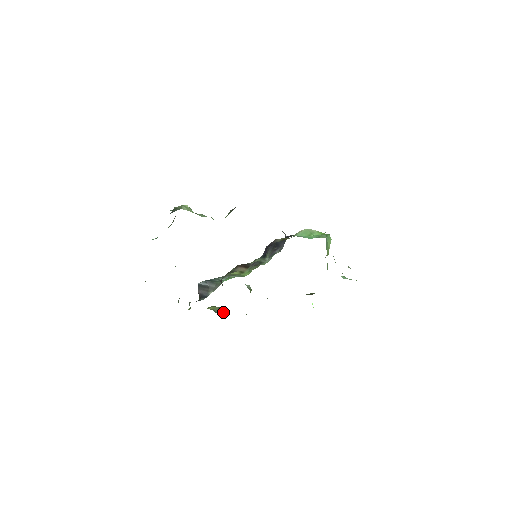
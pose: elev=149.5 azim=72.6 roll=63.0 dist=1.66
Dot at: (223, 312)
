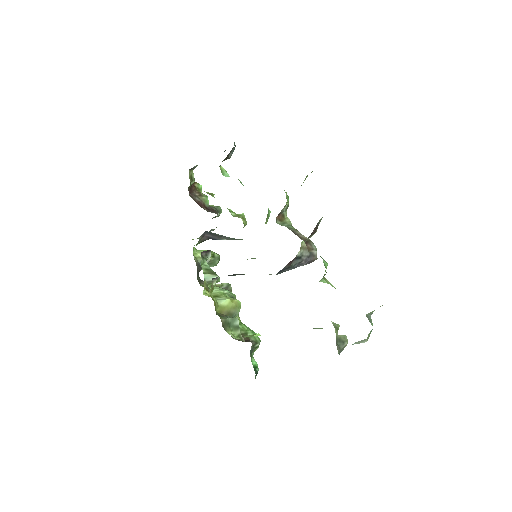
Dot at: (216, 264)
